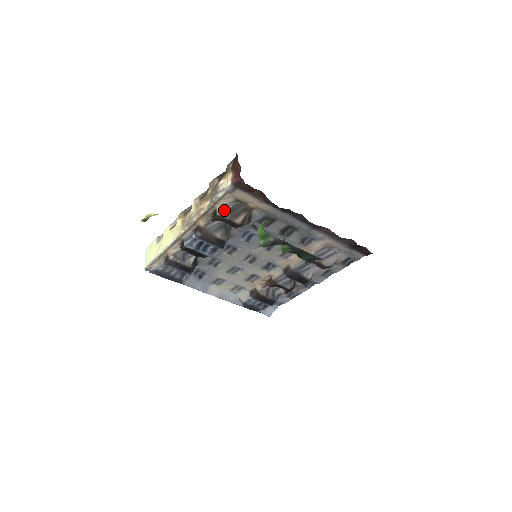
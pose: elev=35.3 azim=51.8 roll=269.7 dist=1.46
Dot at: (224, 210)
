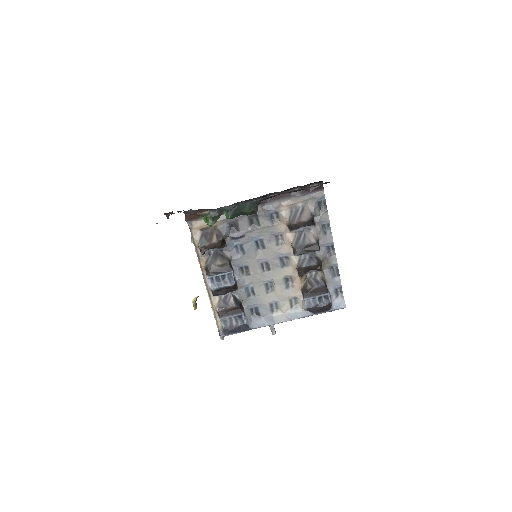
Dot at: (201, 242)
